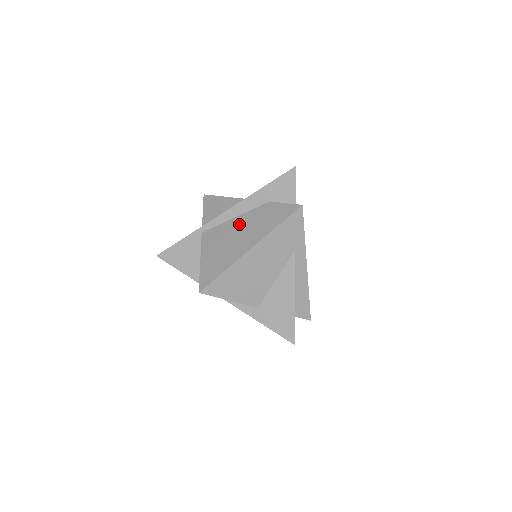
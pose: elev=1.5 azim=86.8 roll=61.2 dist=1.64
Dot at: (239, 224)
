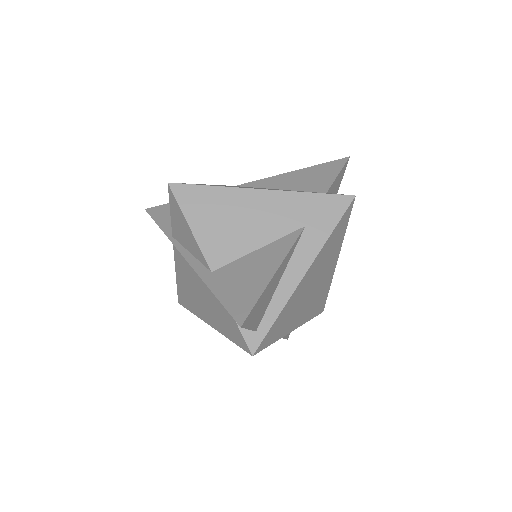
Dot at: (200, 285)
